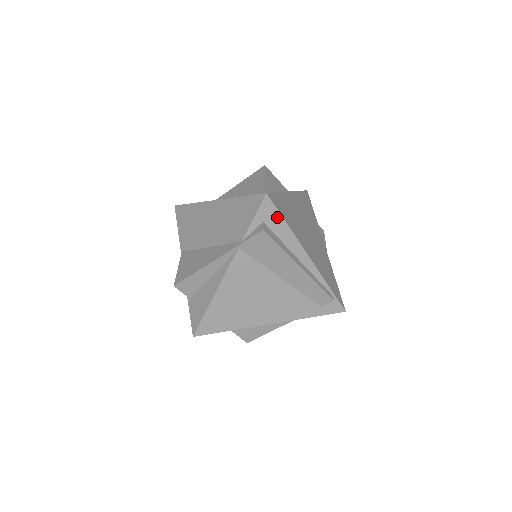
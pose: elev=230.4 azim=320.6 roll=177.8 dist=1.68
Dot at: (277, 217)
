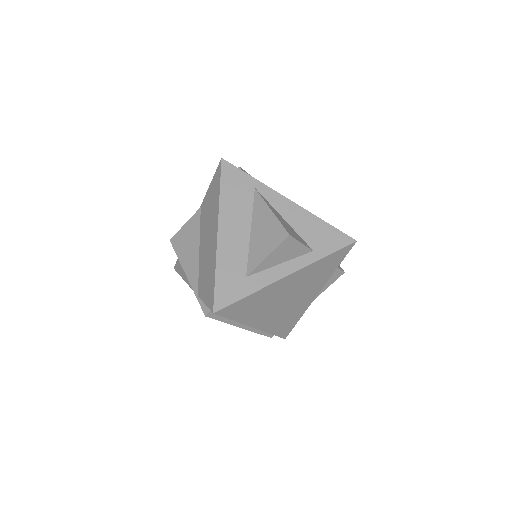
Dot at: occluded
